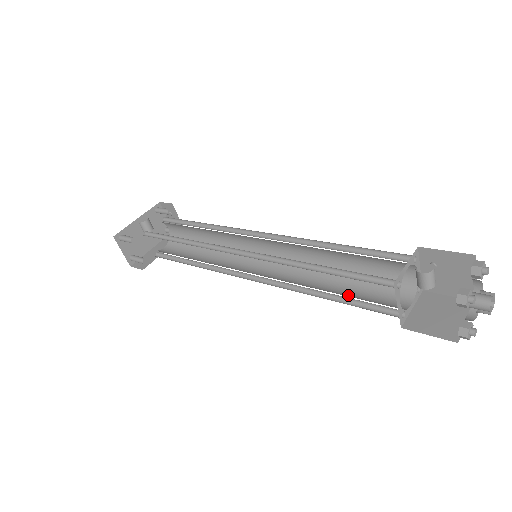
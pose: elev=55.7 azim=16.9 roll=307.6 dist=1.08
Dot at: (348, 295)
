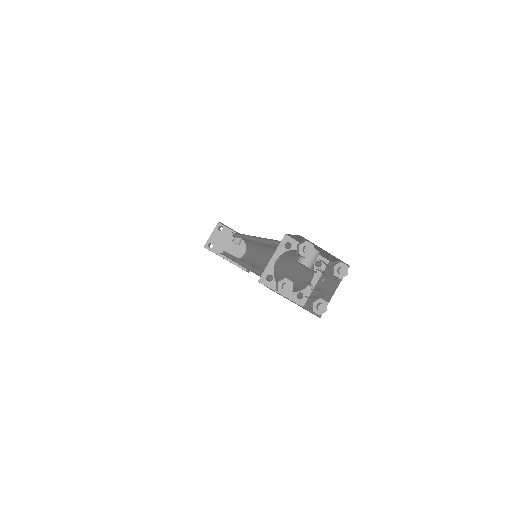
Dot at: occluded
